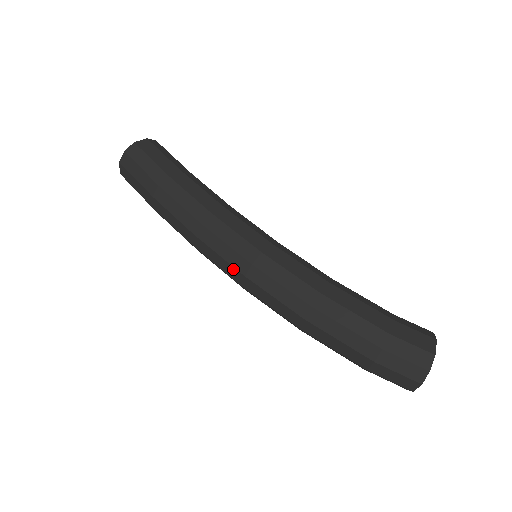
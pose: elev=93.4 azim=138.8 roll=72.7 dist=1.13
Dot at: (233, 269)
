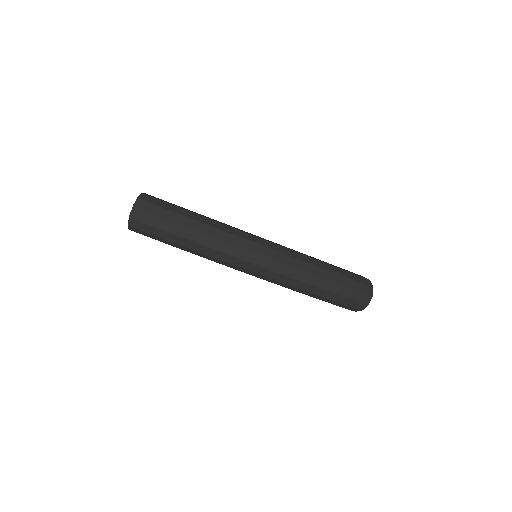
Dot at: (259, 256)
